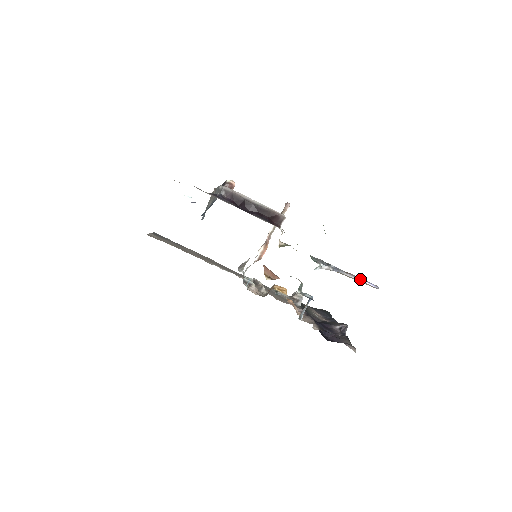
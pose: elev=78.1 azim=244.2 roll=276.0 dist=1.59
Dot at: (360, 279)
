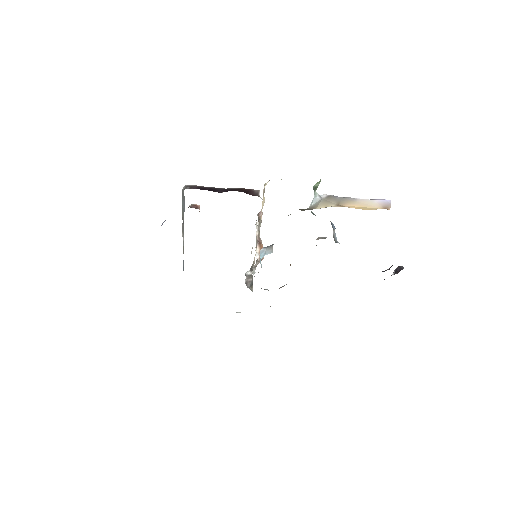
Dot at: (367, 199)
